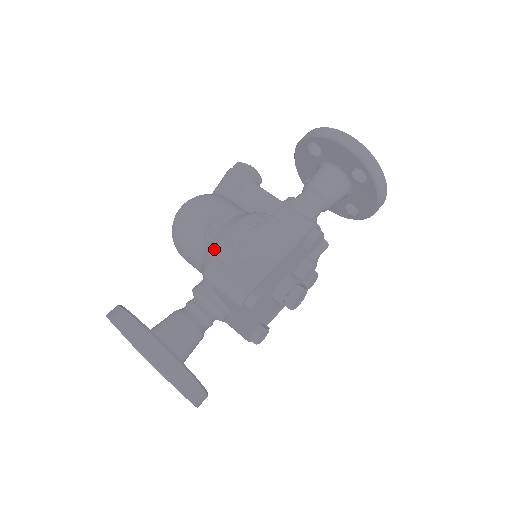
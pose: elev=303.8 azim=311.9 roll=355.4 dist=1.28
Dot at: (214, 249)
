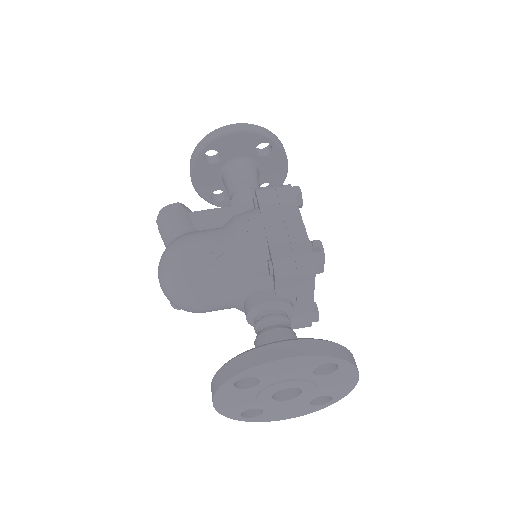
Dot at: (241, 260)
